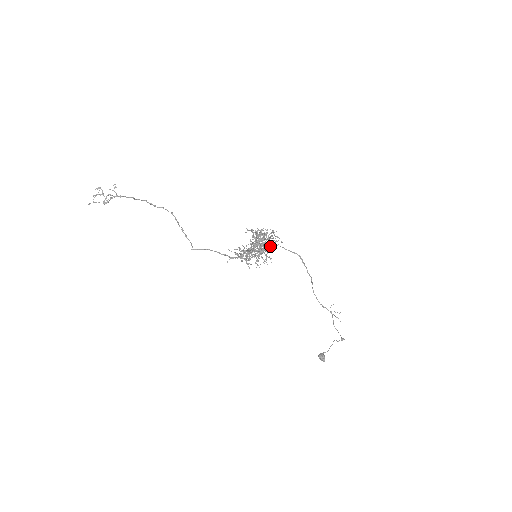
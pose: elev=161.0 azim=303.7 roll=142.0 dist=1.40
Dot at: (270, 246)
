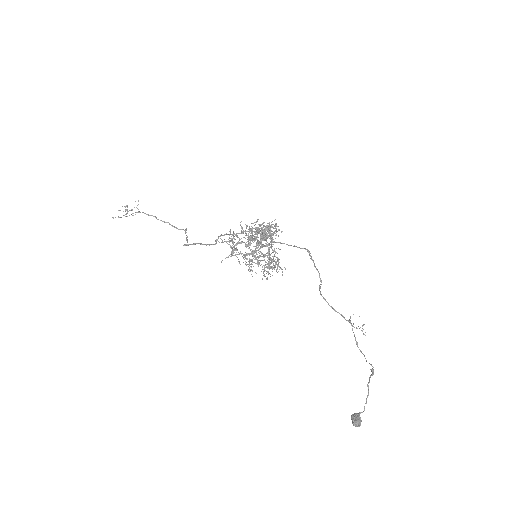
Dot at: (262, 230)
